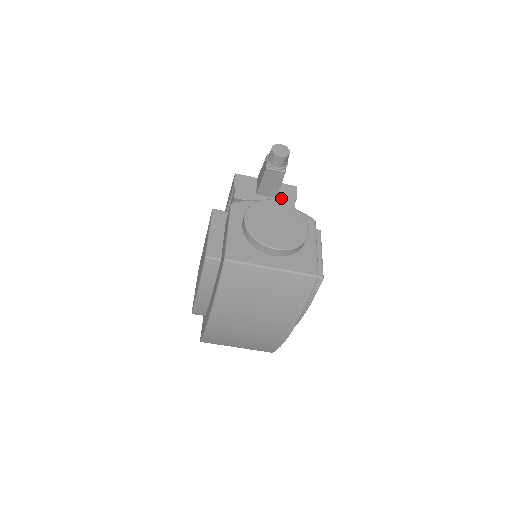
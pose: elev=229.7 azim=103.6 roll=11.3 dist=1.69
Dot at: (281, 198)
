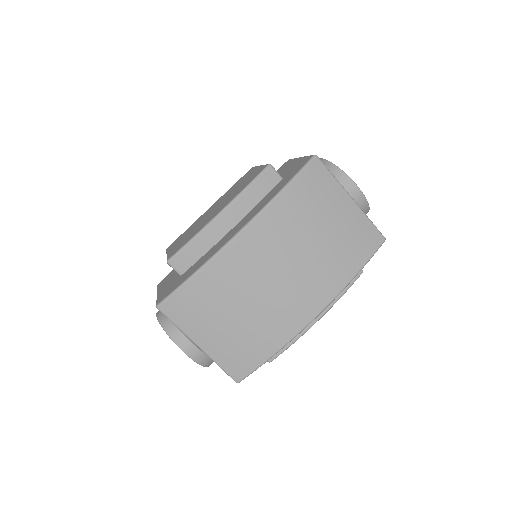
Dot at: occluded
